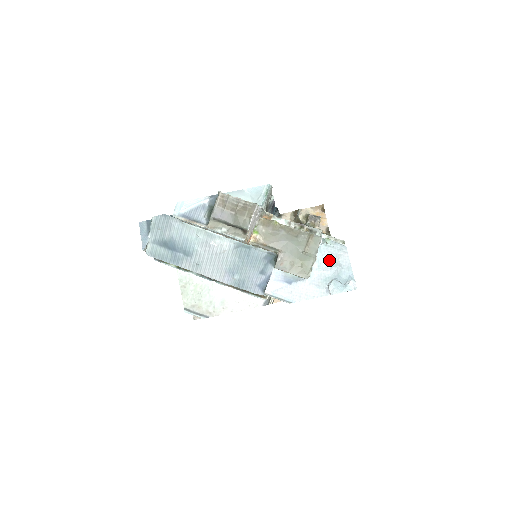
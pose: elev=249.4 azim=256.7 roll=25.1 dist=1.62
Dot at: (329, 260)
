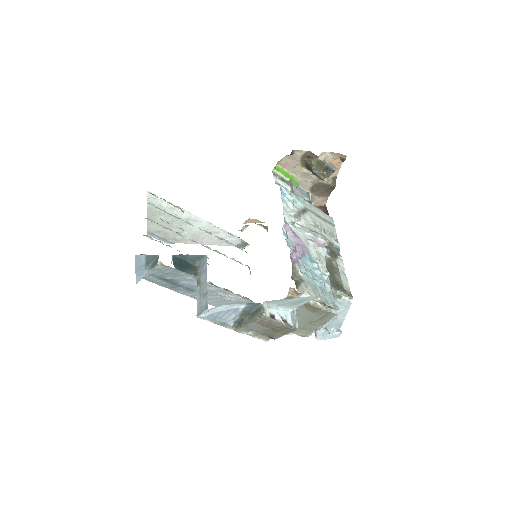
Dot at: occluded
